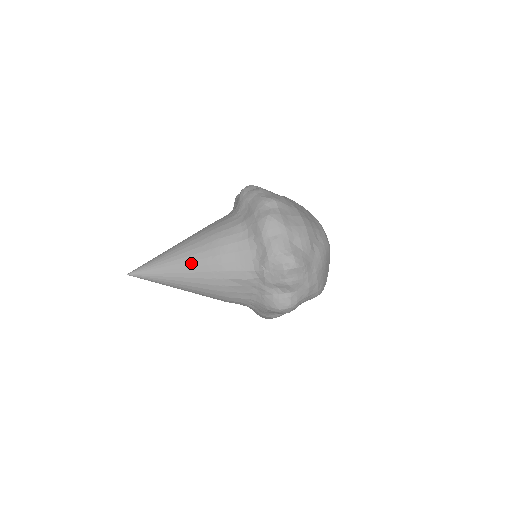
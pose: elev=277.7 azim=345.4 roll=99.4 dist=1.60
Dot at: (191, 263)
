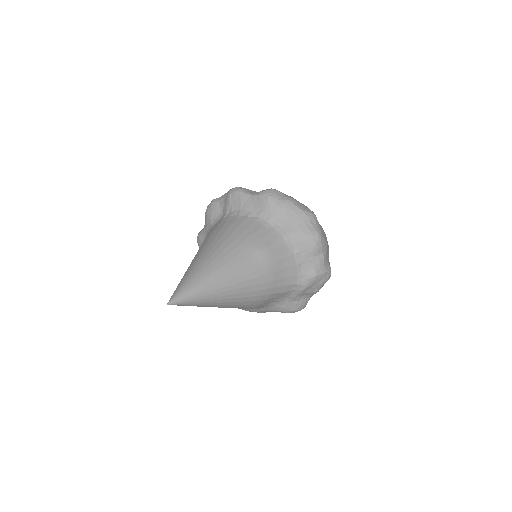
Dot at: (243, 284)
